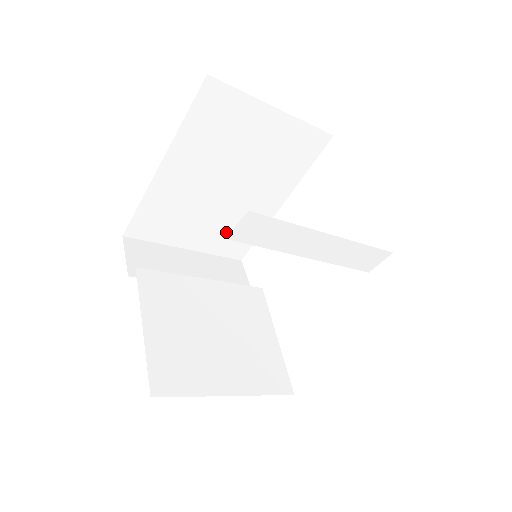
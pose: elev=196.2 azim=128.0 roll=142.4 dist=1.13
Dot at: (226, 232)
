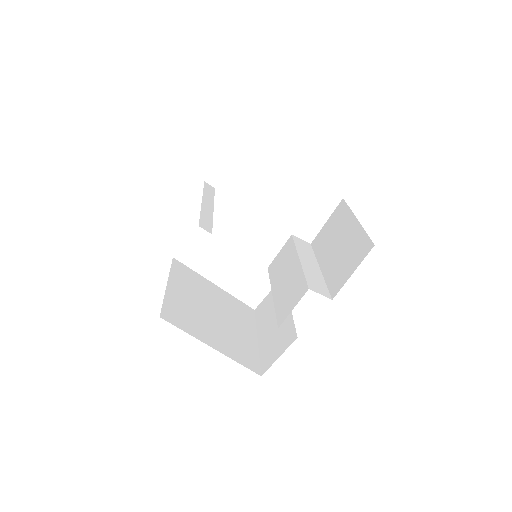
Dot at: occluded
